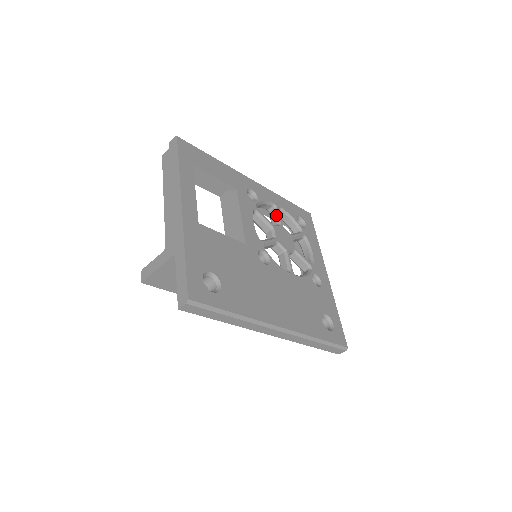
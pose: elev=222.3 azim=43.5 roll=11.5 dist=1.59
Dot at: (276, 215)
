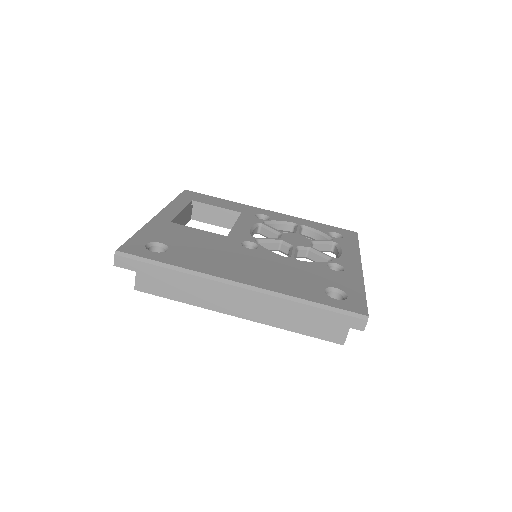
Dot at: (294, 230)
